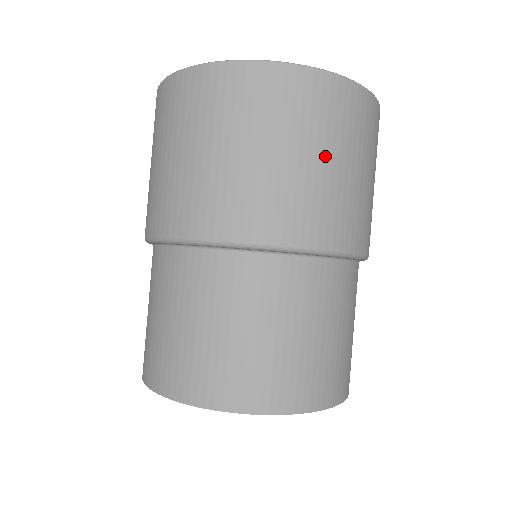
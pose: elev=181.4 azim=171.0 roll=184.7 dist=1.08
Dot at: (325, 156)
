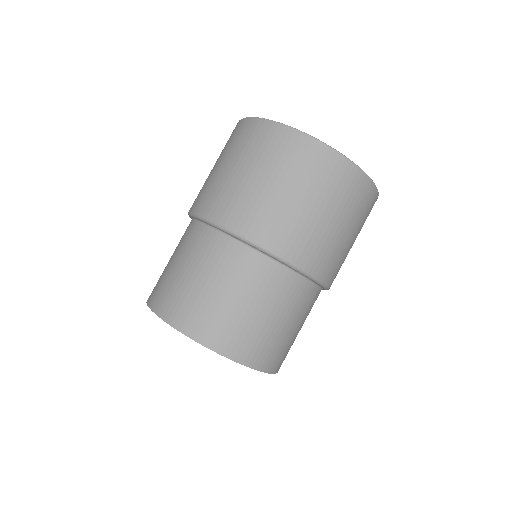
Dot at: occluded
